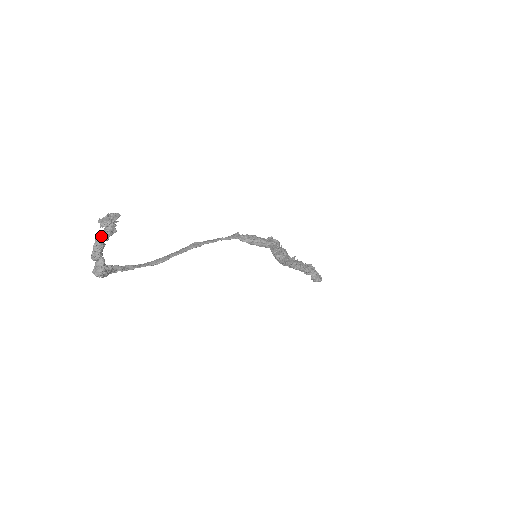
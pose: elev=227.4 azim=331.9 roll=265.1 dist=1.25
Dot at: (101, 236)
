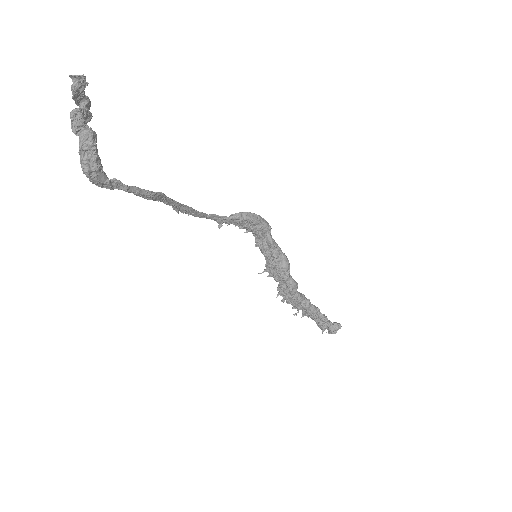
Dot at: (76, 110)
